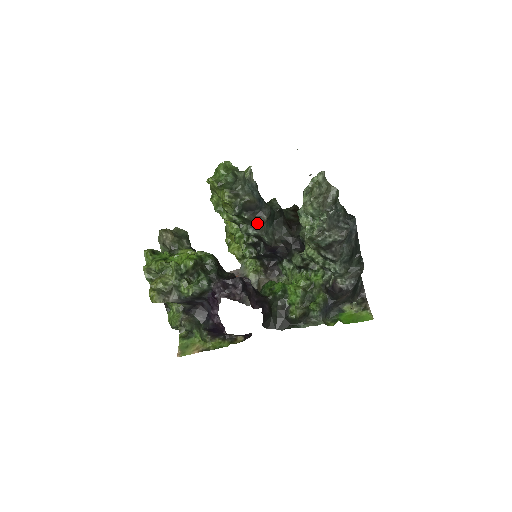
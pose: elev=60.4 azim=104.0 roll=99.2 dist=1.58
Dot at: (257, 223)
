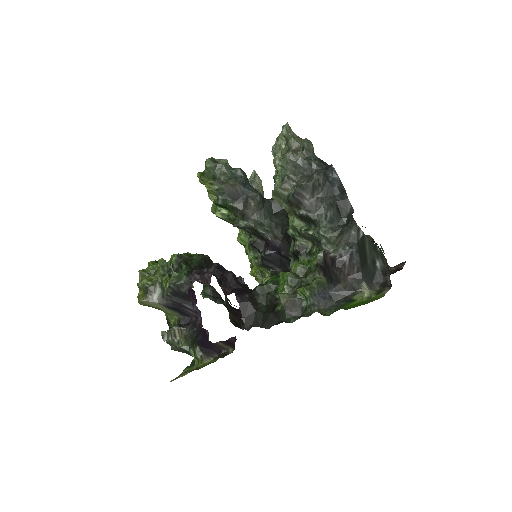
Dot at: (246, 211)
